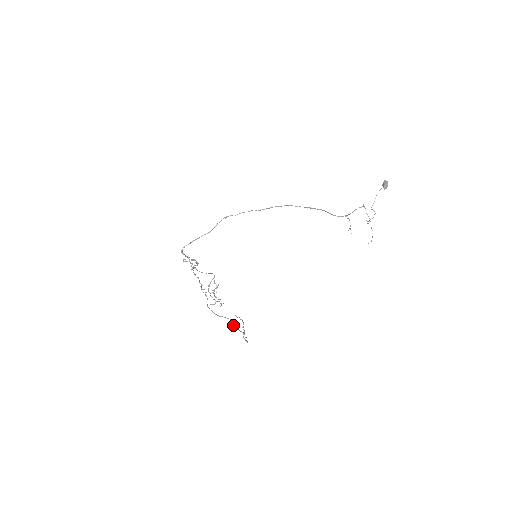
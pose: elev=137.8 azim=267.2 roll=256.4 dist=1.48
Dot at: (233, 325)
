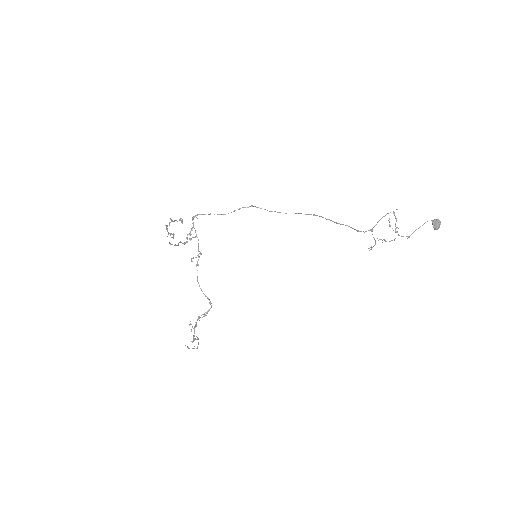
Dot at: occluded
